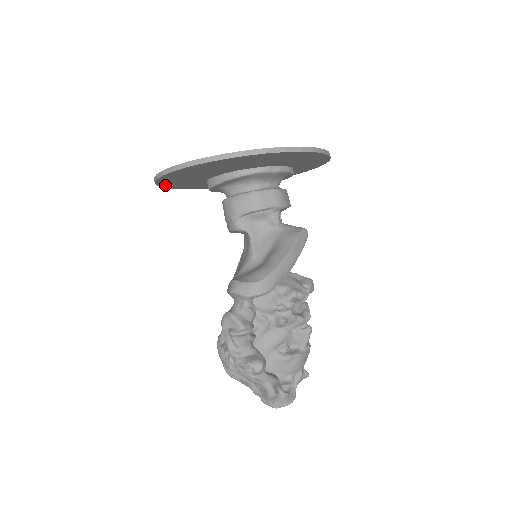
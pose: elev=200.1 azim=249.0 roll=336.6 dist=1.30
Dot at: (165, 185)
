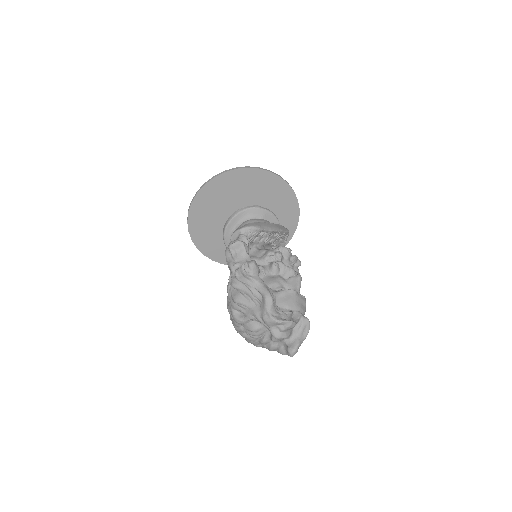
Dot at: (195, 236)
